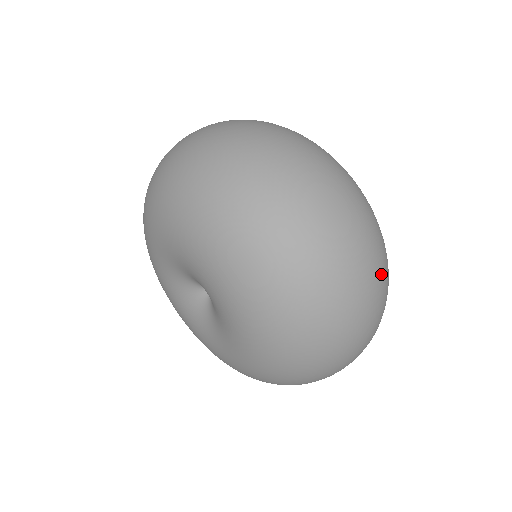
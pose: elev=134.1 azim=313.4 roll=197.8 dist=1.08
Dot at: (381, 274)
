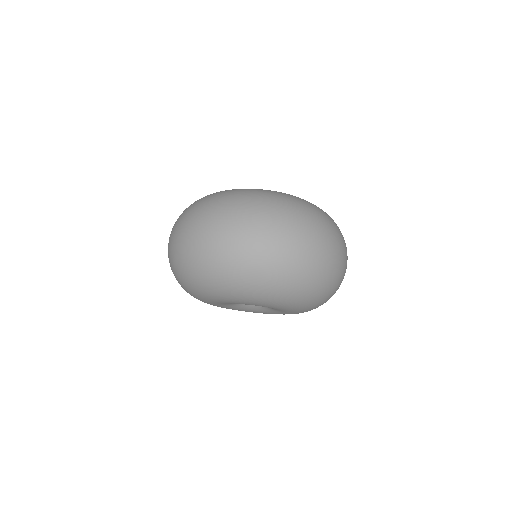
Dot at: (323, 229)
